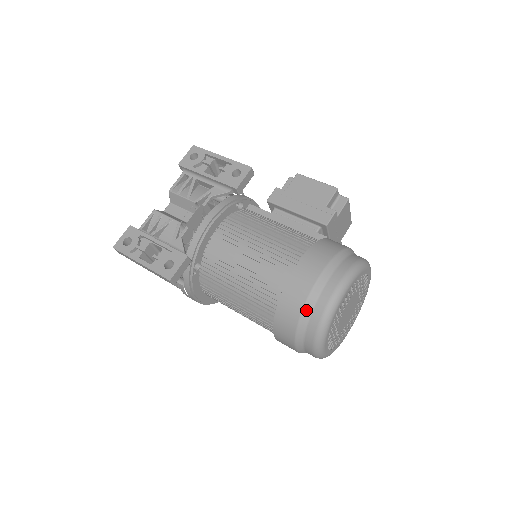
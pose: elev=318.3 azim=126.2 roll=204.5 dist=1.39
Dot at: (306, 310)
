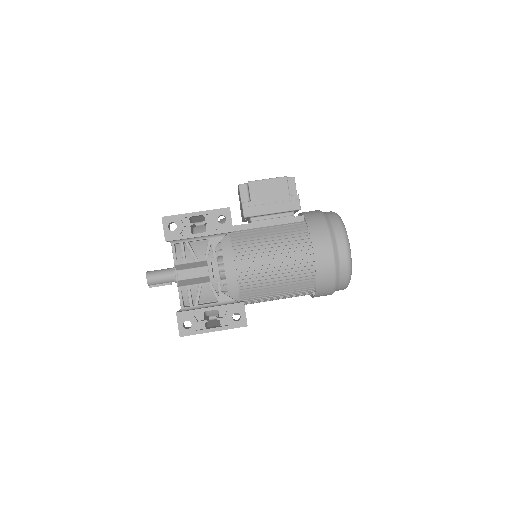
Dot at: (337, 276)
